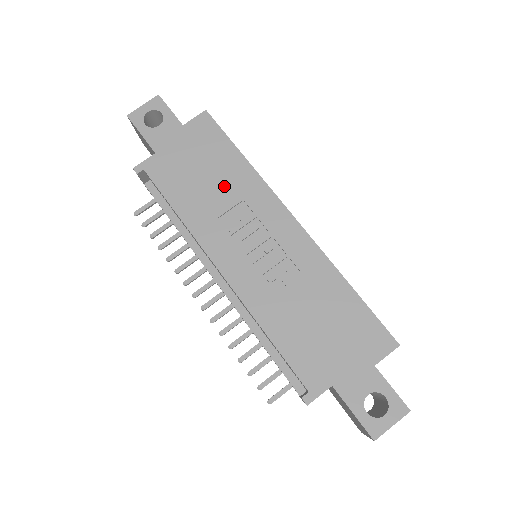
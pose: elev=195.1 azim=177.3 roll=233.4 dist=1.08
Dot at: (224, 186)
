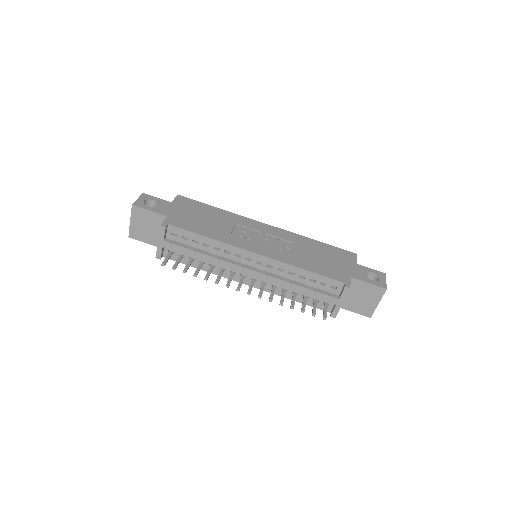
Dot at: (220, 221)
